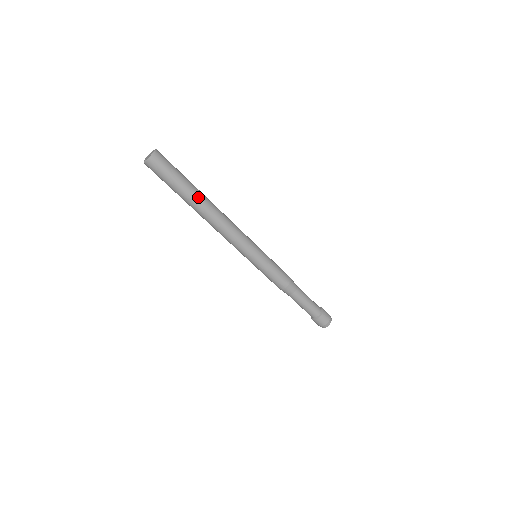
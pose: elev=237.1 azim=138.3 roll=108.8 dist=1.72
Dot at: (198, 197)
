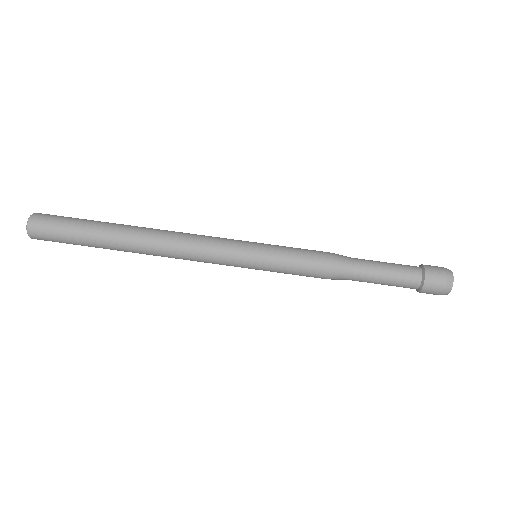
Dot at: (115, 235)
